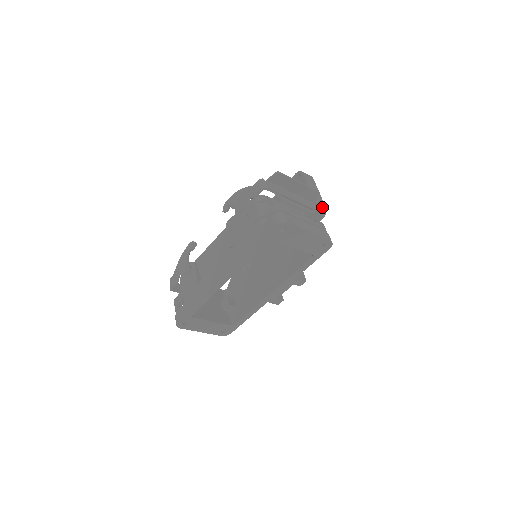
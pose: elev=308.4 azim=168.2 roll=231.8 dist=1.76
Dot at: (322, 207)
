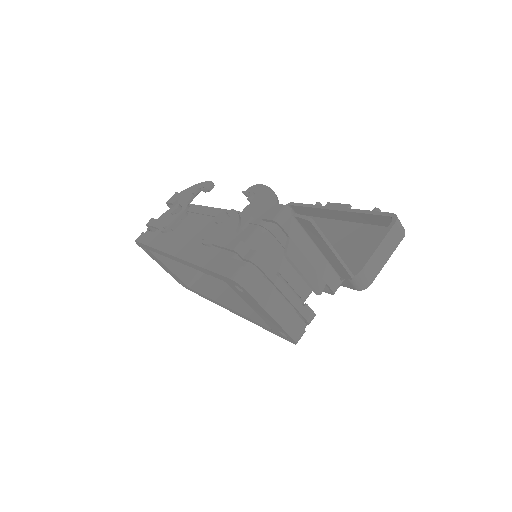
Dot at: (366, 280)
